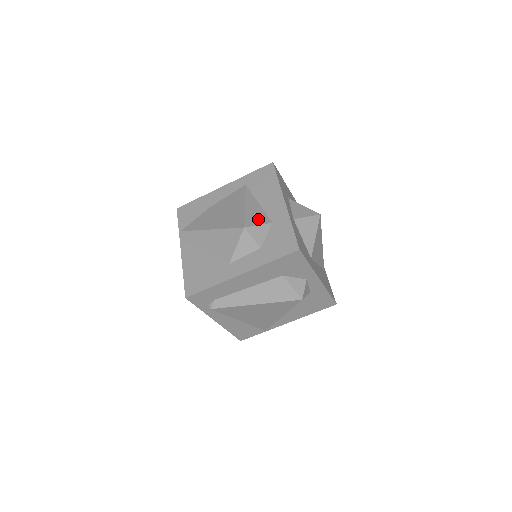
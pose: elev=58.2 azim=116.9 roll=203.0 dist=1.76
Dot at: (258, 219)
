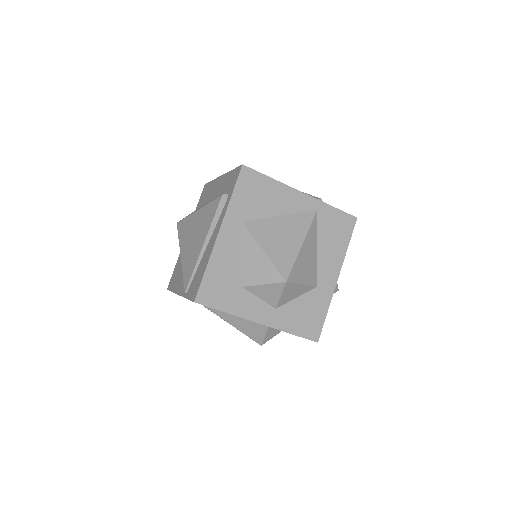
Dot at: (257, 332)
